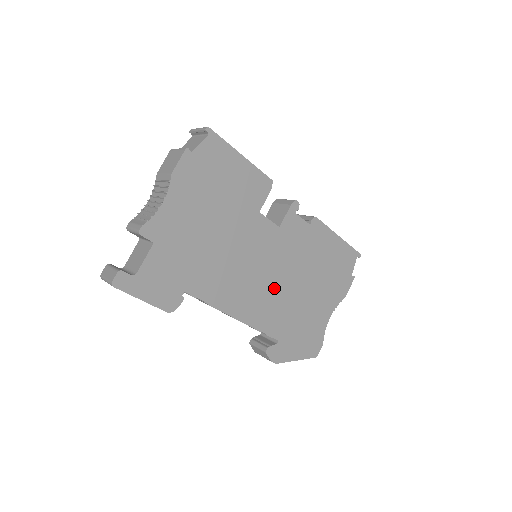
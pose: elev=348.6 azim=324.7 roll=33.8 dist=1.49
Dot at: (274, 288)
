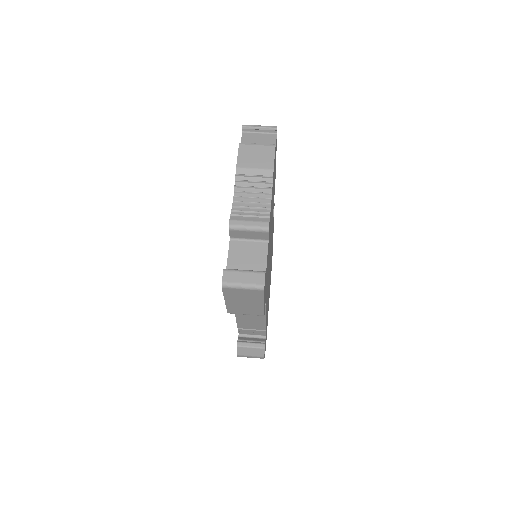
Dot at: occluded
